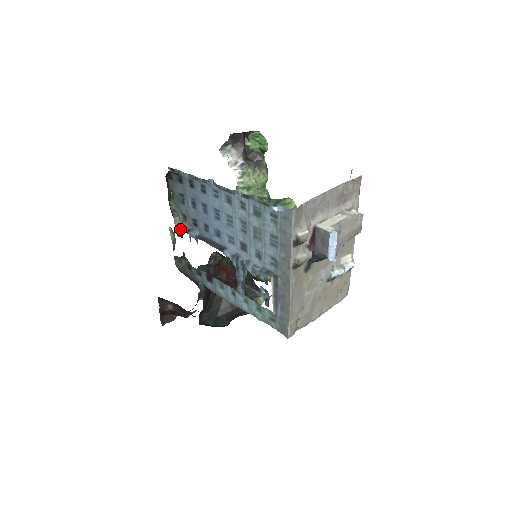
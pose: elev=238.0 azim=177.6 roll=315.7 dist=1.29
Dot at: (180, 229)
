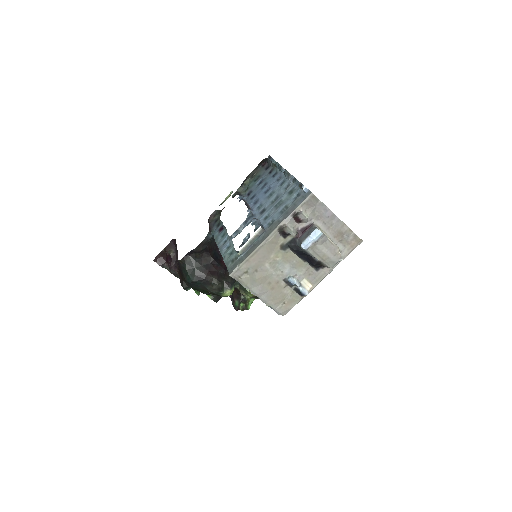
Dot at: (237, 194)
